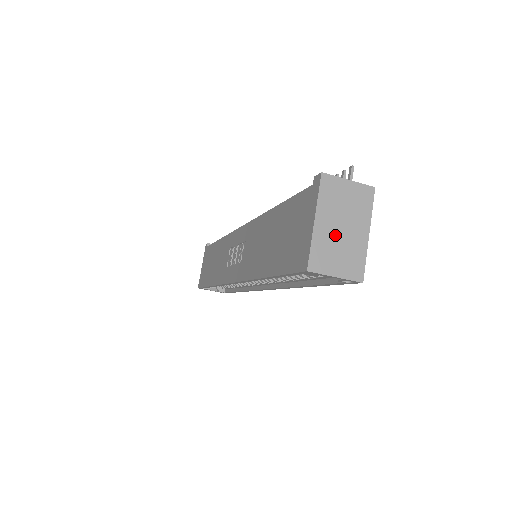
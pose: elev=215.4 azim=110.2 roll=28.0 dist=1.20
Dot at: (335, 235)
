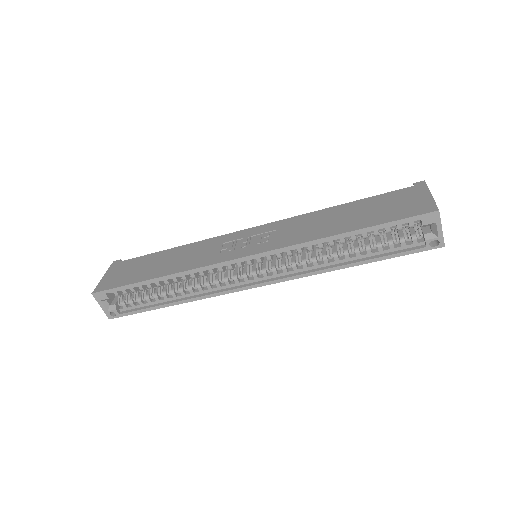
Dot at: occluded
